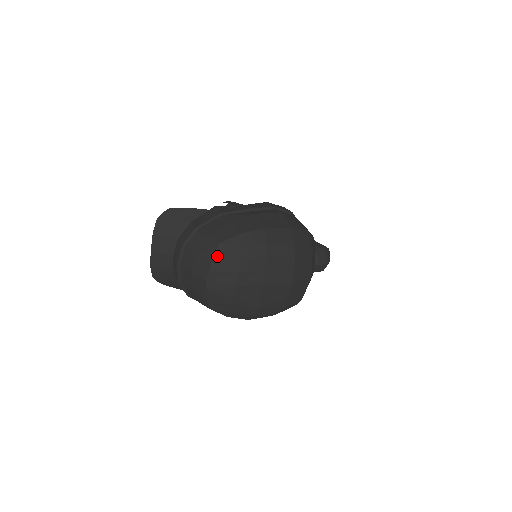
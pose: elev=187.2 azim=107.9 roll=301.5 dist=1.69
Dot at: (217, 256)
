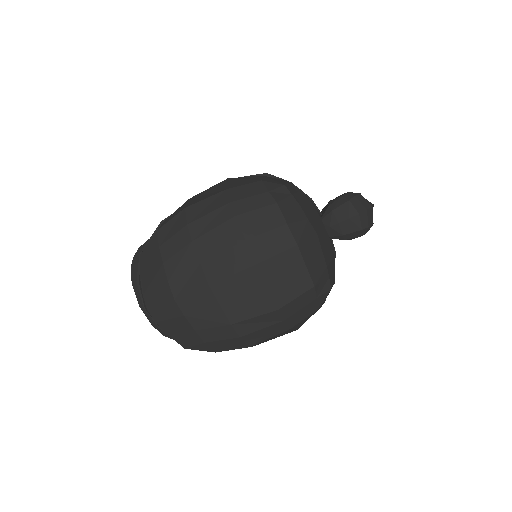
Dot at: (143, 273)
